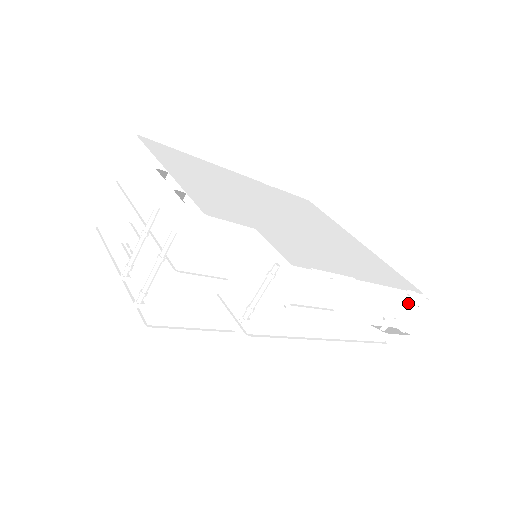
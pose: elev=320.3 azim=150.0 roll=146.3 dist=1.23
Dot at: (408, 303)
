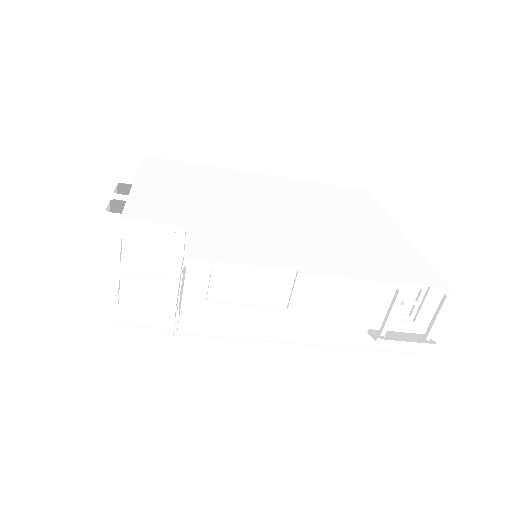
Dot at: (423, 301)
